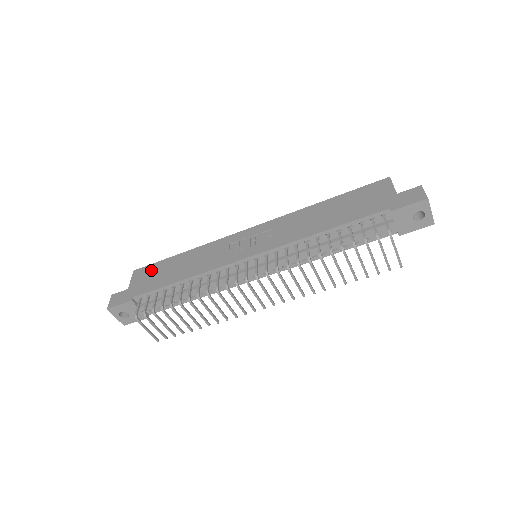
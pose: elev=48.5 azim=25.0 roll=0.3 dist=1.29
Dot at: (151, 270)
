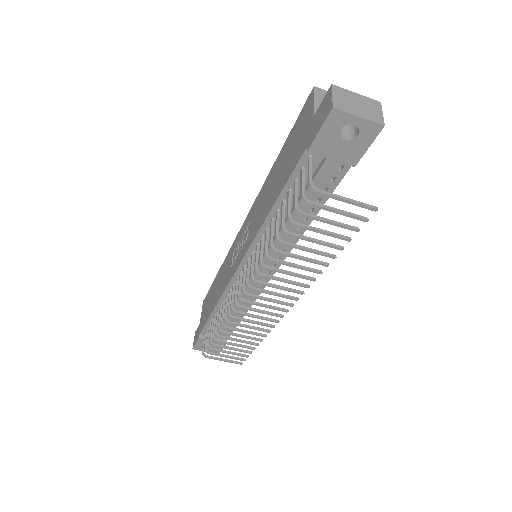
Dot at: (207, 299)
